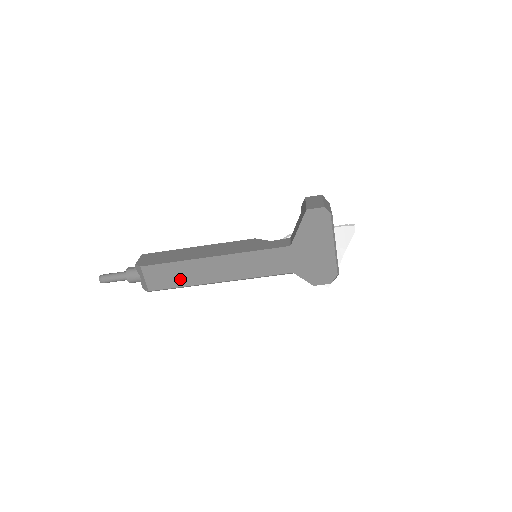
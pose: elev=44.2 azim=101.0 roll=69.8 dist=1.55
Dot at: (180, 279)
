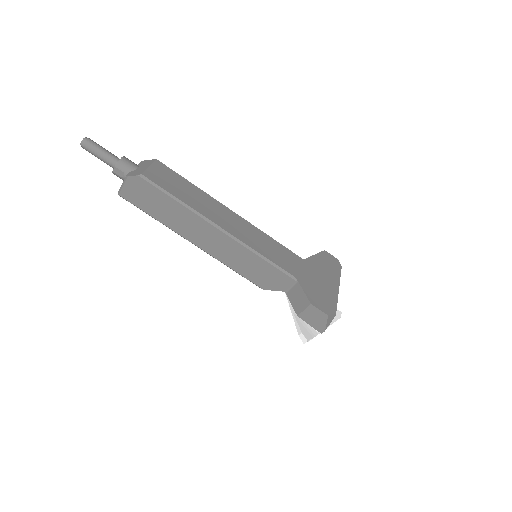
Dot at: (185, 195)
